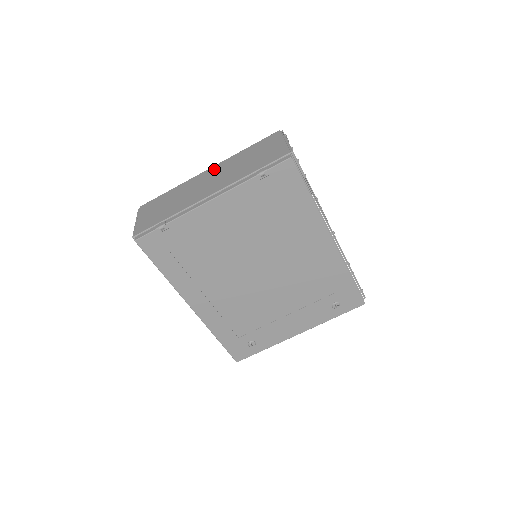
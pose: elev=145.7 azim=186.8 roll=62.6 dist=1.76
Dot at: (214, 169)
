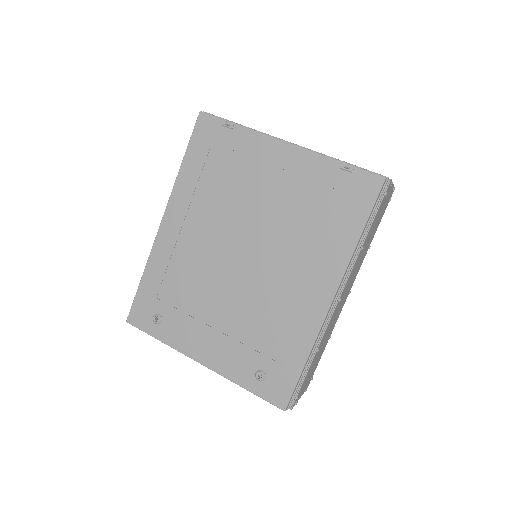
Dot at: occluded
